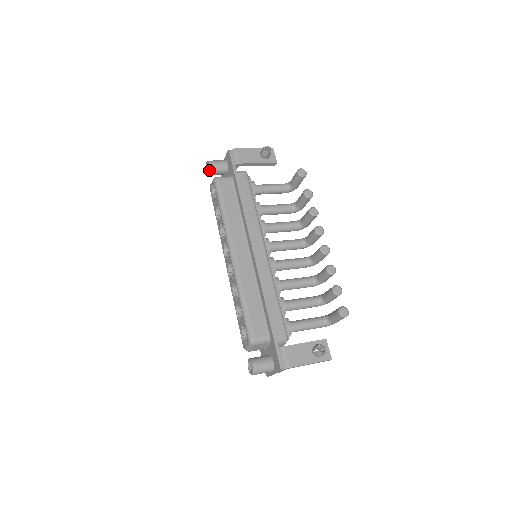
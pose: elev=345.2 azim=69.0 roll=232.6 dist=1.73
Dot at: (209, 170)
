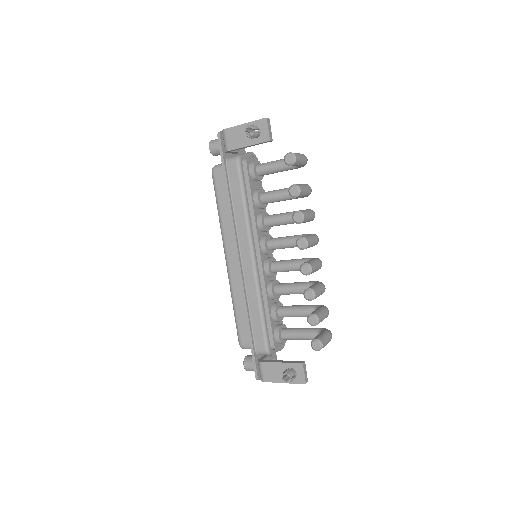
Dot at: occluded
